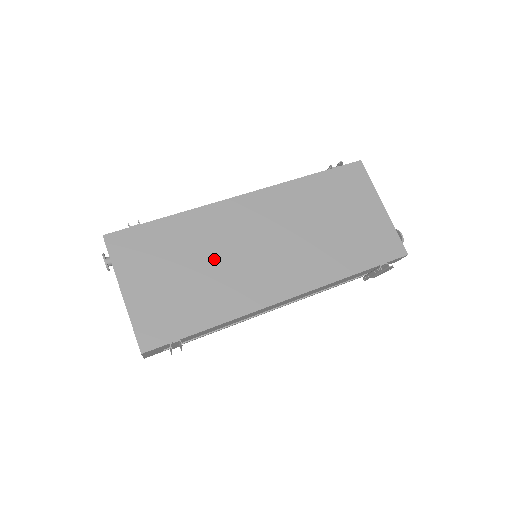
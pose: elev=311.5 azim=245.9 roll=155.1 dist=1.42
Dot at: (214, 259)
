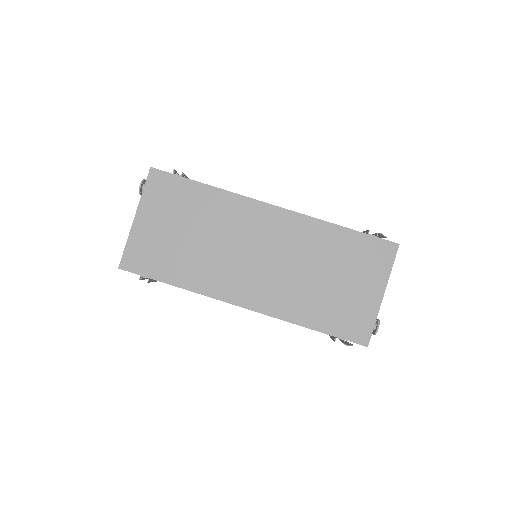
Dot at: (214, 240)
